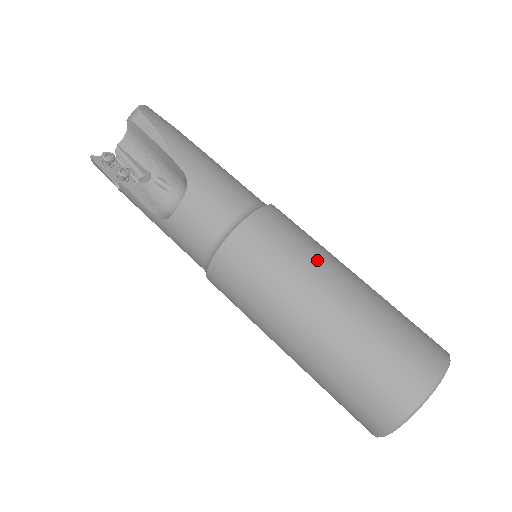
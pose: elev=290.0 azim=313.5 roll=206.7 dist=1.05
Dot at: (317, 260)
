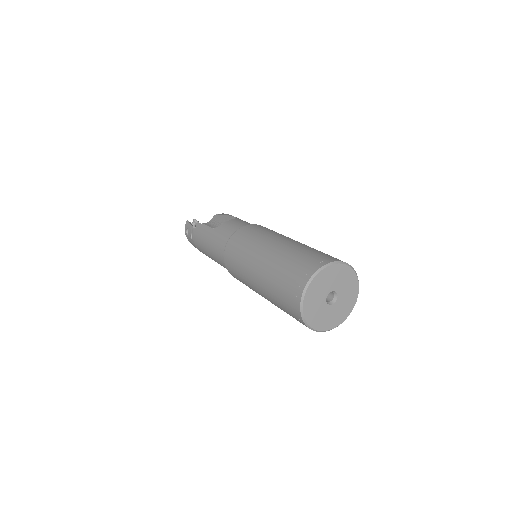
Dot at: occluded
